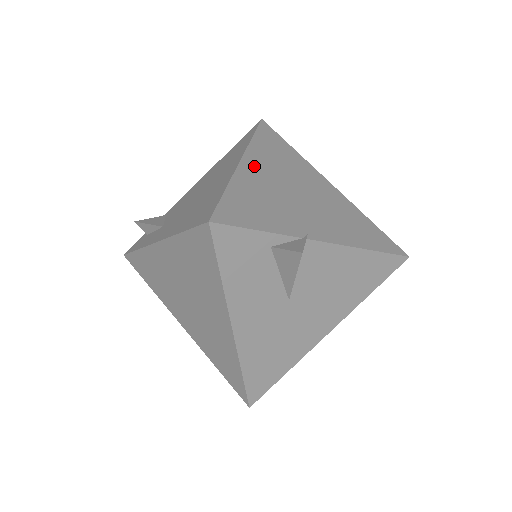
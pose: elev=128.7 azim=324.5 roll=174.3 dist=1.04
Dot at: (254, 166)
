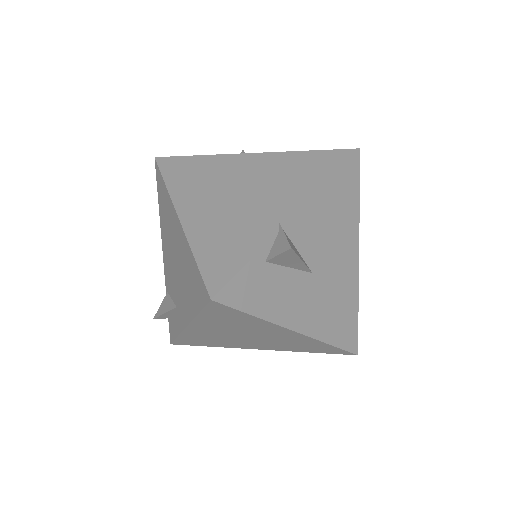
Dot at: (191, 210)
